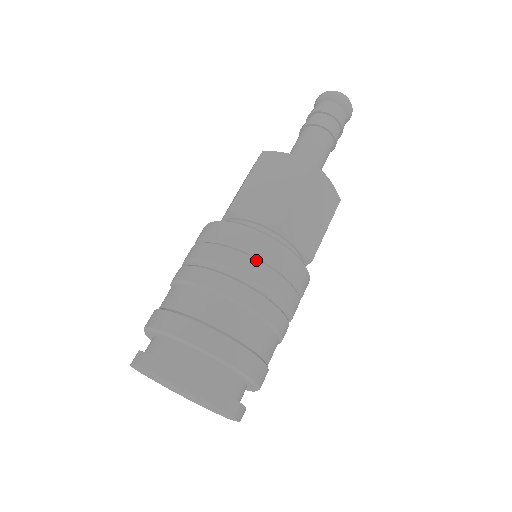
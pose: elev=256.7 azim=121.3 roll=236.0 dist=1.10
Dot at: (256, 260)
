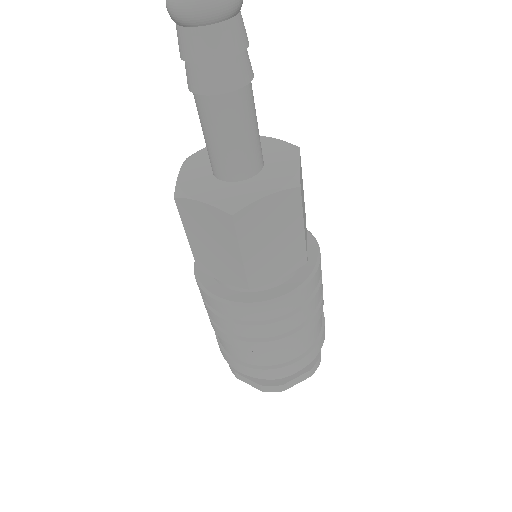
Dot at: (250, 326)
